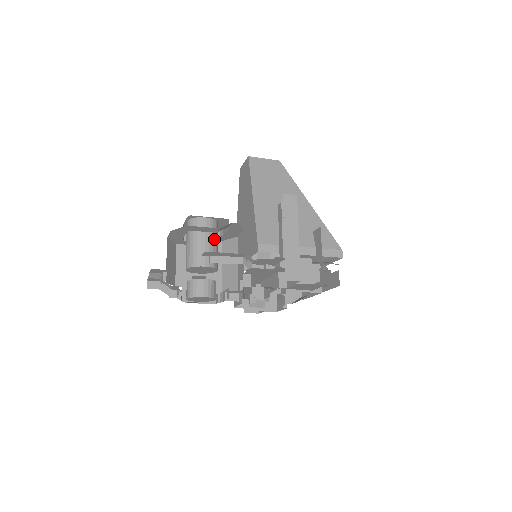
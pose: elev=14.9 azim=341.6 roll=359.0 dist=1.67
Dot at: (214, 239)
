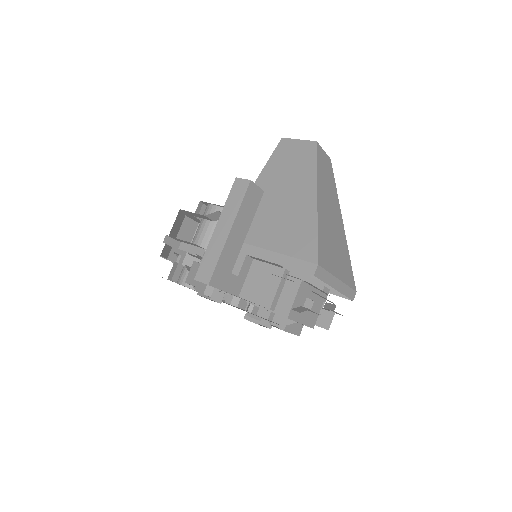
Dot at: occluded
